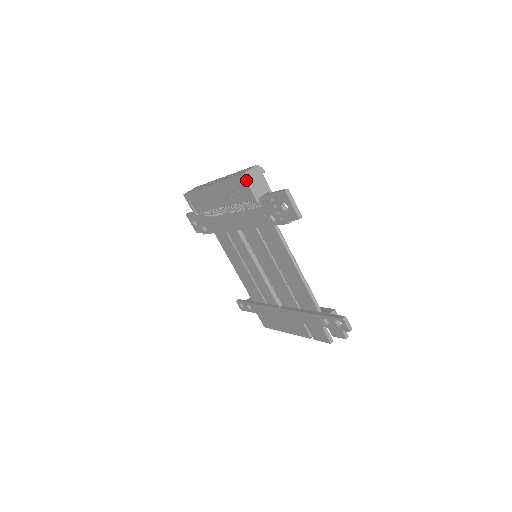
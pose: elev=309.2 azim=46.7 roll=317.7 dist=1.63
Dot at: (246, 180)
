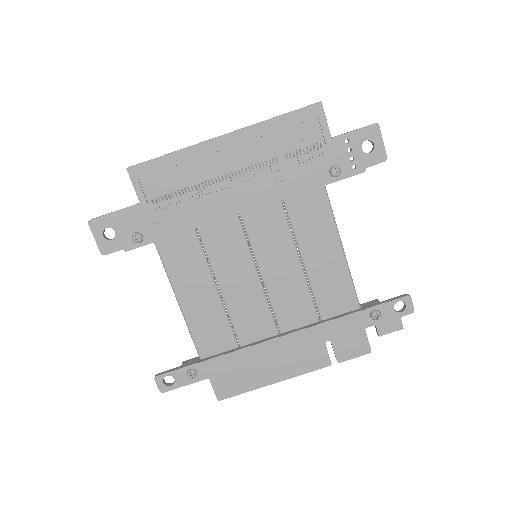
Dot at: occluded
